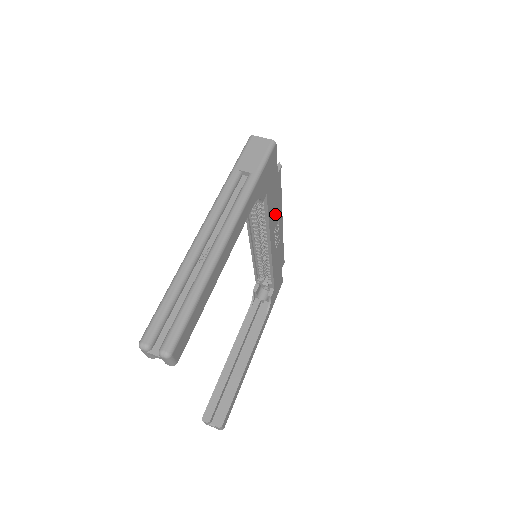
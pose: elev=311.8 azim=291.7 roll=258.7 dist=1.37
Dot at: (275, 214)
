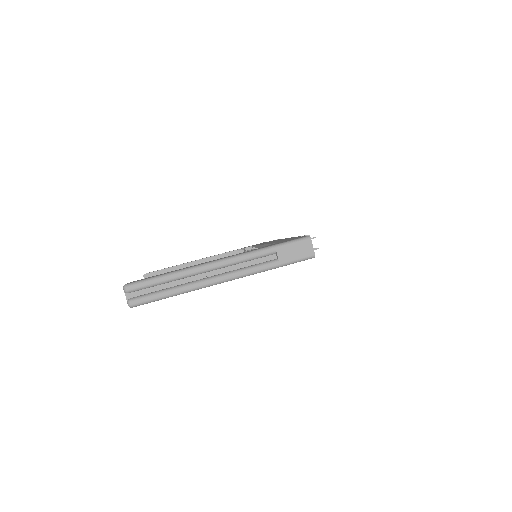
Dot at: occluded
